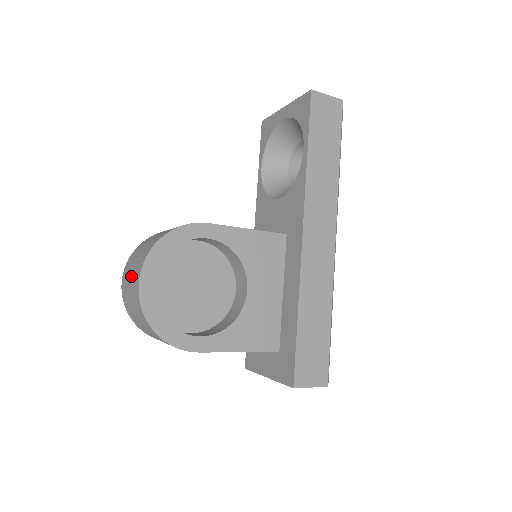
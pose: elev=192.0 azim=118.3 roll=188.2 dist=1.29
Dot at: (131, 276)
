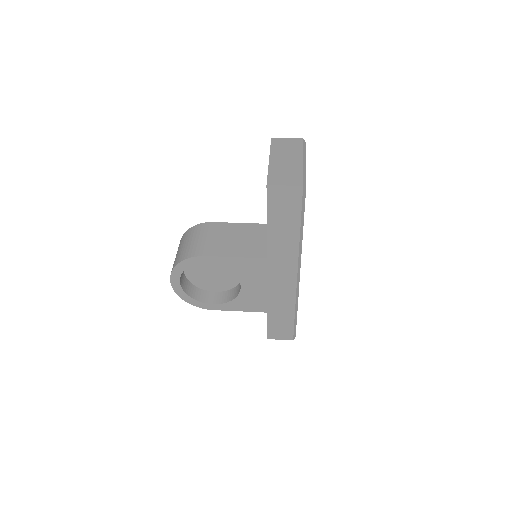
Dot at: occluded
